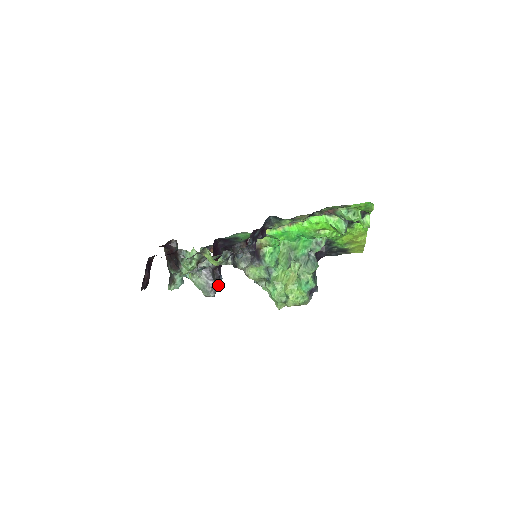
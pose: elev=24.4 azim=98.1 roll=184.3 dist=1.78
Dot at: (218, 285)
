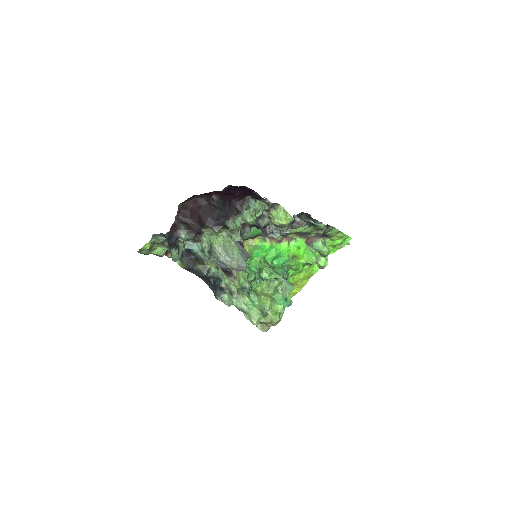
Dot at: occluded
